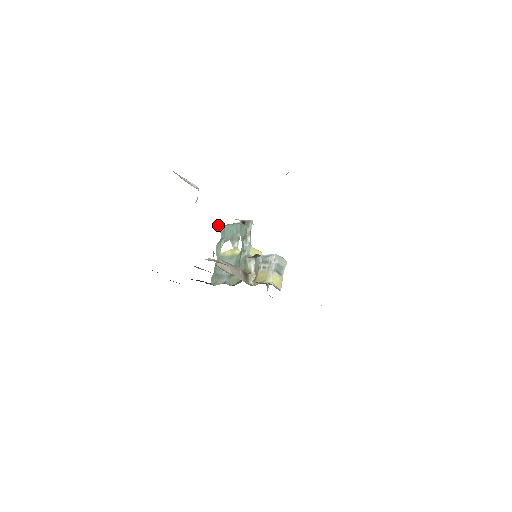
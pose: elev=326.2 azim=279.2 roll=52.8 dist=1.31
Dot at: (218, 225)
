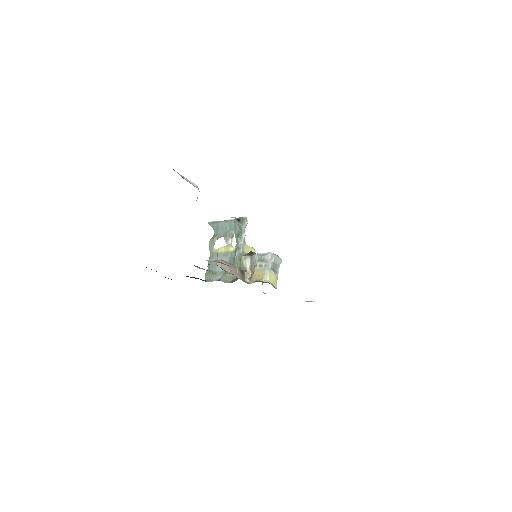
Dot at: (211, 221)
